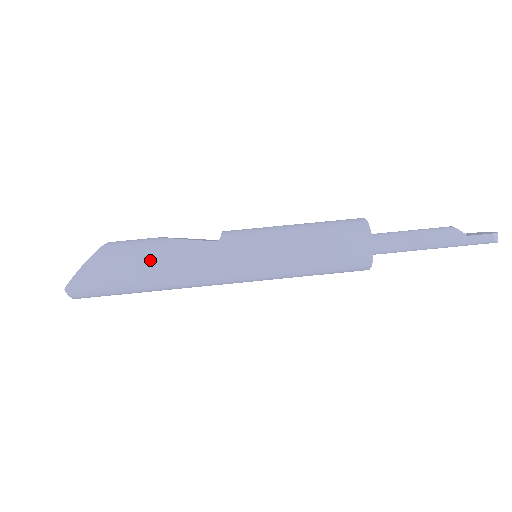
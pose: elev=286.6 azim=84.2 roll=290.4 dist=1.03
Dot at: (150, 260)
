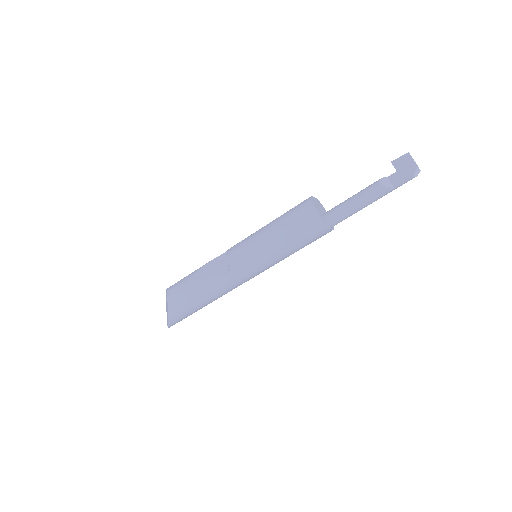
Dot at: (200, 301)
